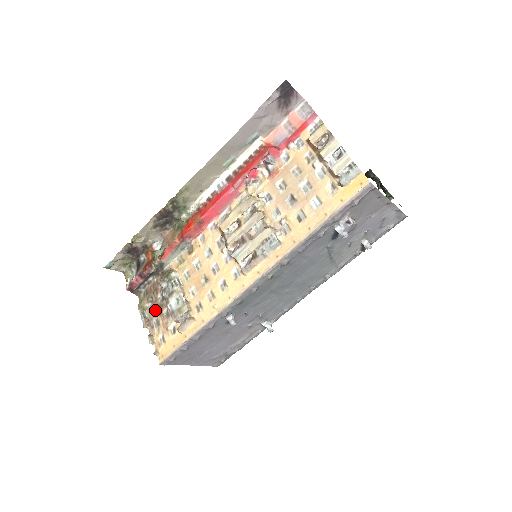
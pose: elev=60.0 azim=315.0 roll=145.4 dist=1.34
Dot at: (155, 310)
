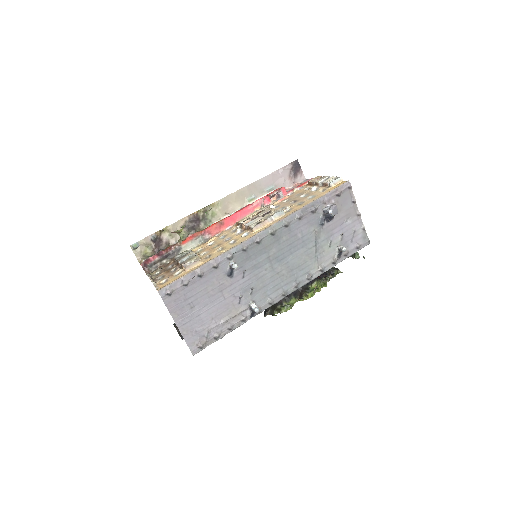
Dot at: (163, 272)
